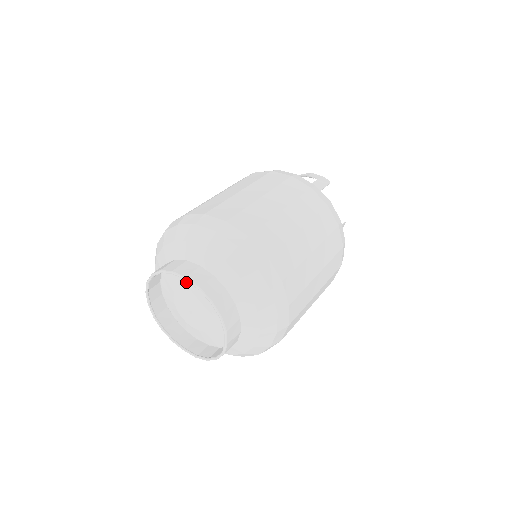
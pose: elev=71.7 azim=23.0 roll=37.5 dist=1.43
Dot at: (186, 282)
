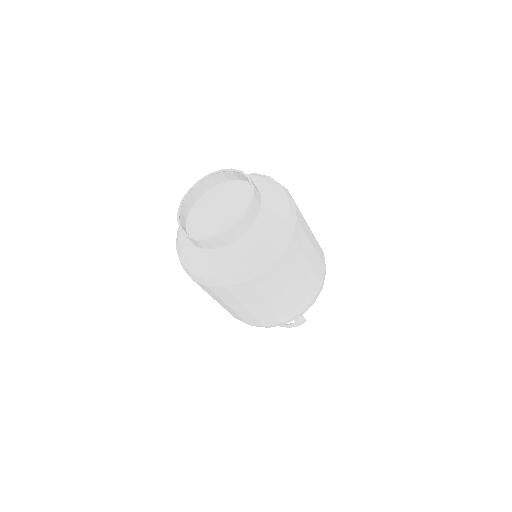
Dot at: (235, 190)
